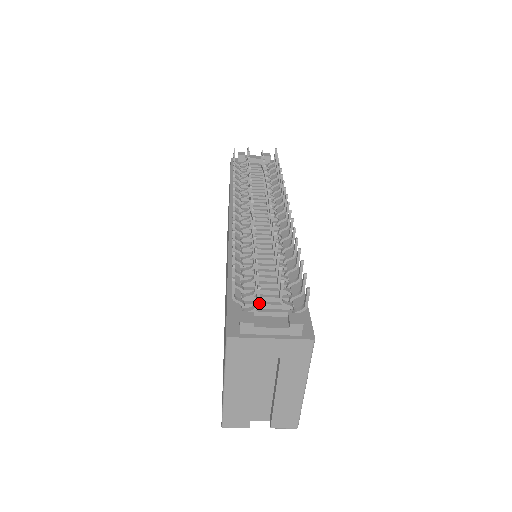
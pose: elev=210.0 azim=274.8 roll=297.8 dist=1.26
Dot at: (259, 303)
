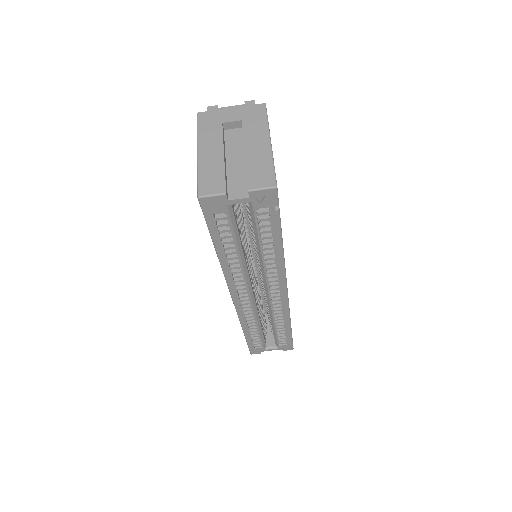
Dot at: occluded
